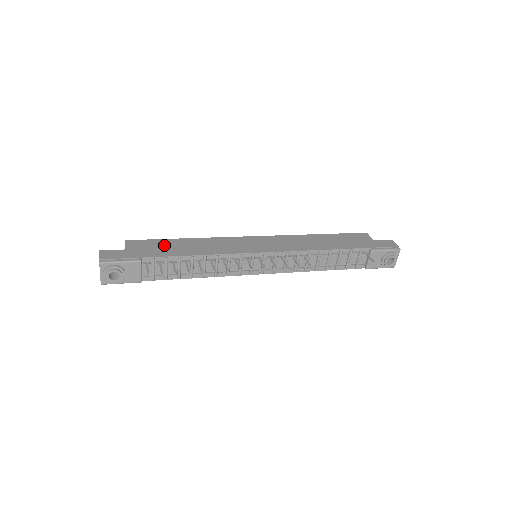
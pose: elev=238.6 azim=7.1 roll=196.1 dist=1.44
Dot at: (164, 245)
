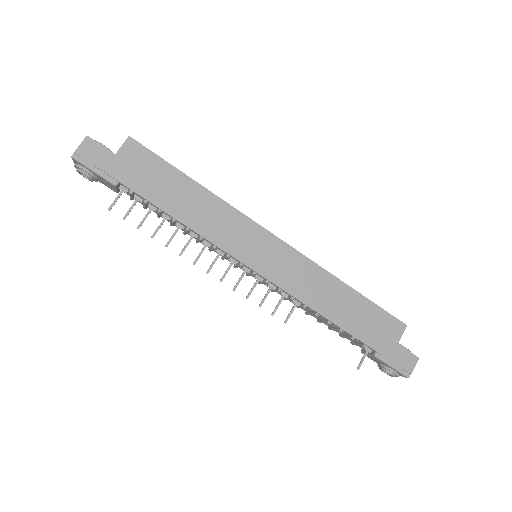
Dot at: (162, 177)
